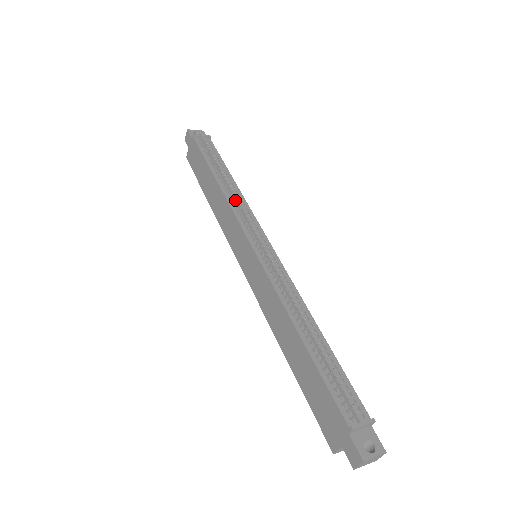
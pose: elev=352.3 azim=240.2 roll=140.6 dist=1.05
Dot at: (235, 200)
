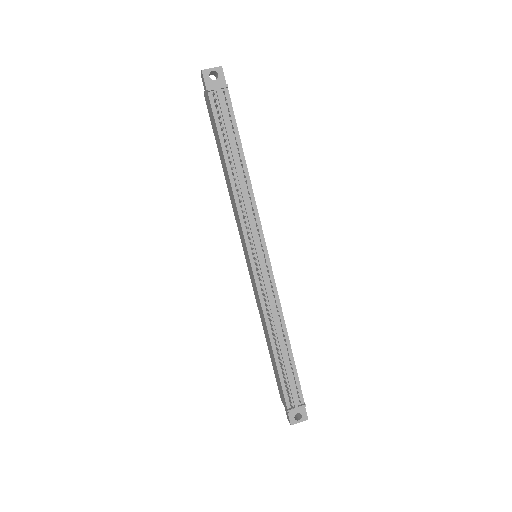
Dot at: occluded
